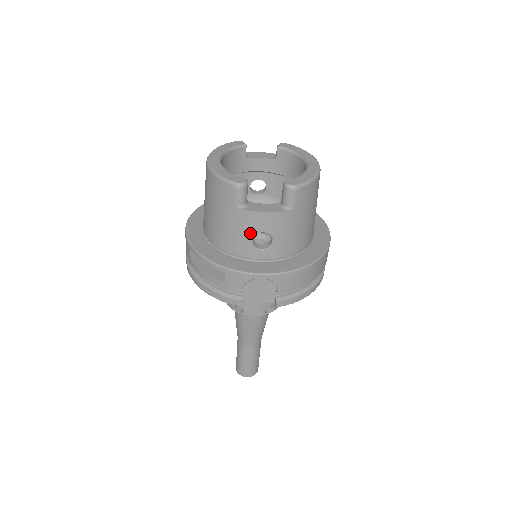
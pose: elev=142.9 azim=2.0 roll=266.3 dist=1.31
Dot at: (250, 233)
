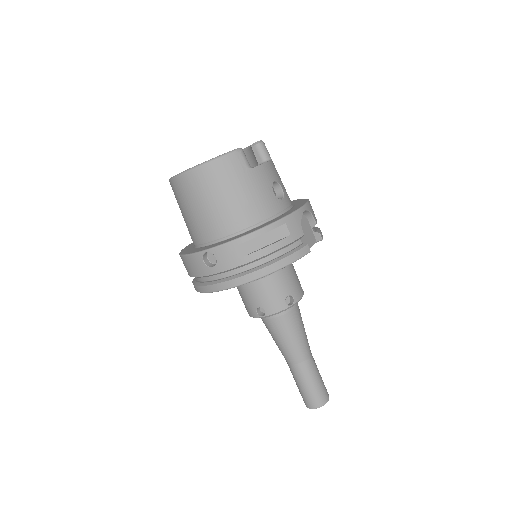
Dot at: (269, 186)
